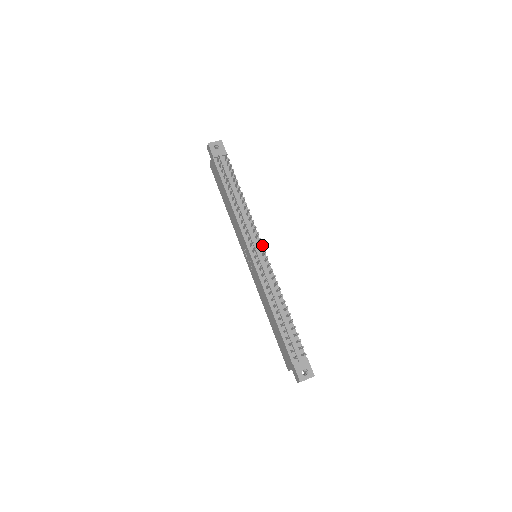
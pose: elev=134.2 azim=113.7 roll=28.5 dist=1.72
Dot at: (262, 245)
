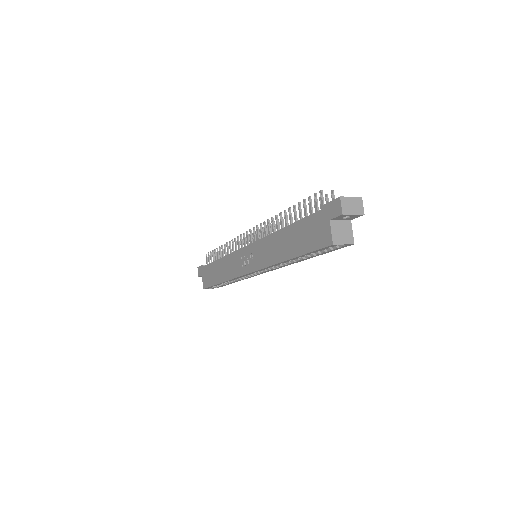
Dot at: (255, 232)
